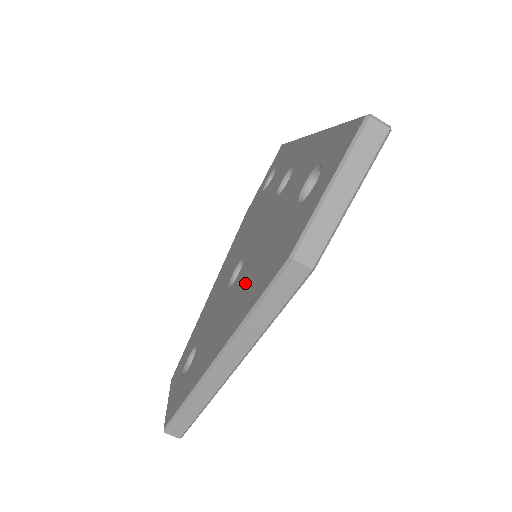
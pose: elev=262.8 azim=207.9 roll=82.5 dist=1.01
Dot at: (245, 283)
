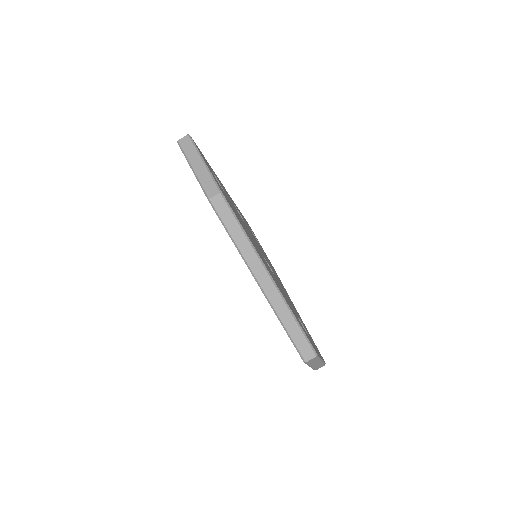
Dot at: occluded
